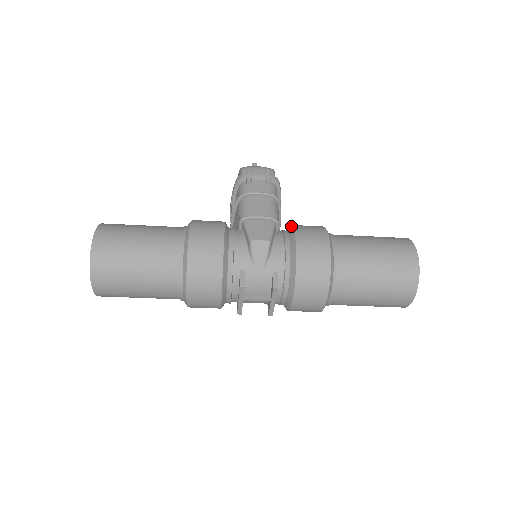
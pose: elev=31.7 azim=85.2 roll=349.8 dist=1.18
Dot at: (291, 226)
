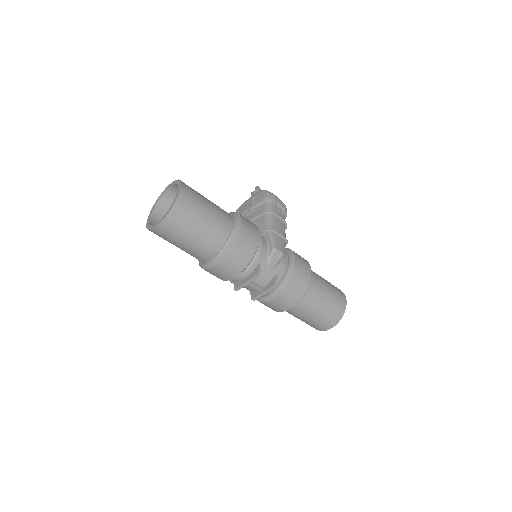
Dot at: (290, 249)
